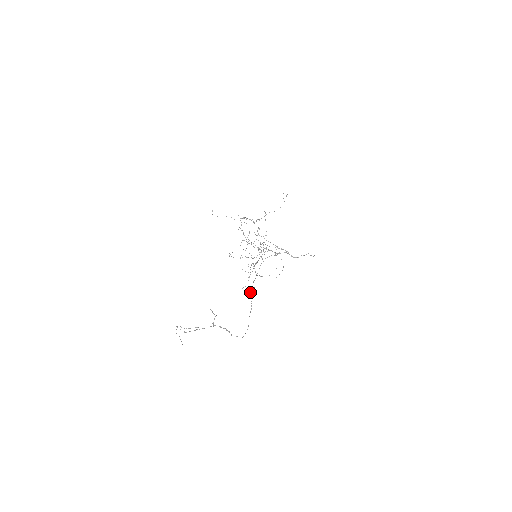
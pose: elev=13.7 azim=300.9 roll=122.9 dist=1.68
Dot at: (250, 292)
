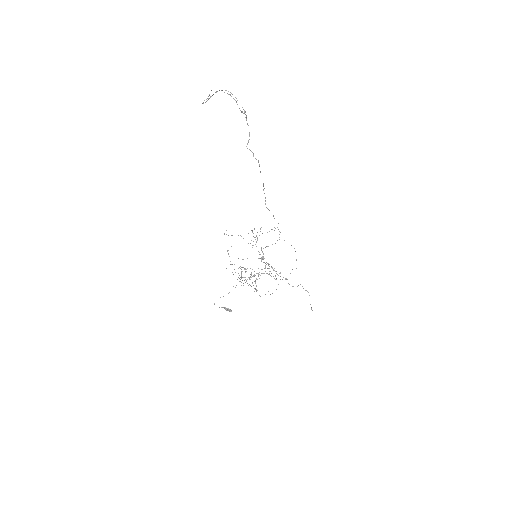
Dot at: (263, 190)
